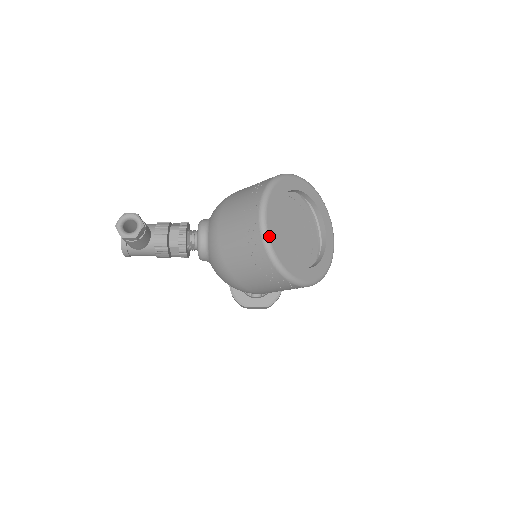
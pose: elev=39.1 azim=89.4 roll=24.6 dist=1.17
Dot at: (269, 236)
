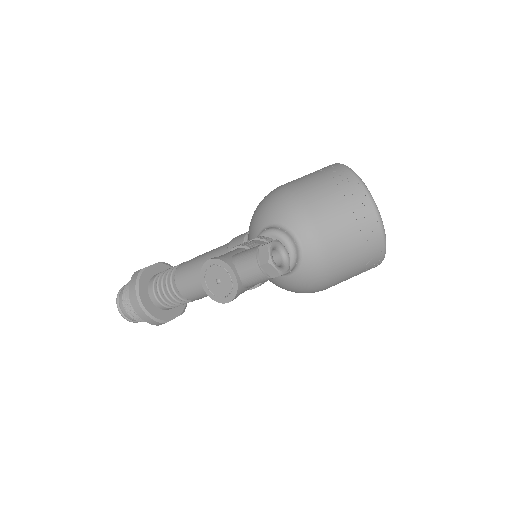
Dot at: (383, 227)
